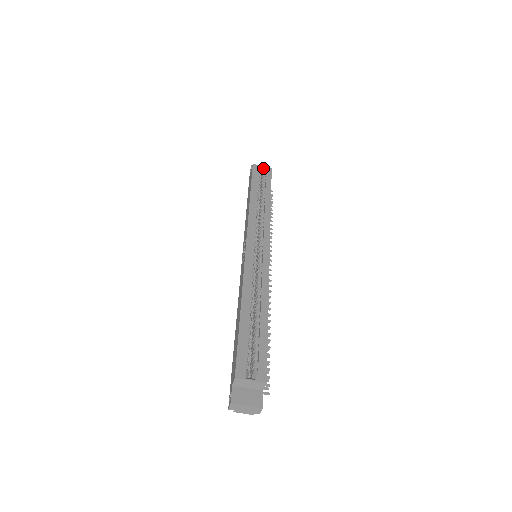
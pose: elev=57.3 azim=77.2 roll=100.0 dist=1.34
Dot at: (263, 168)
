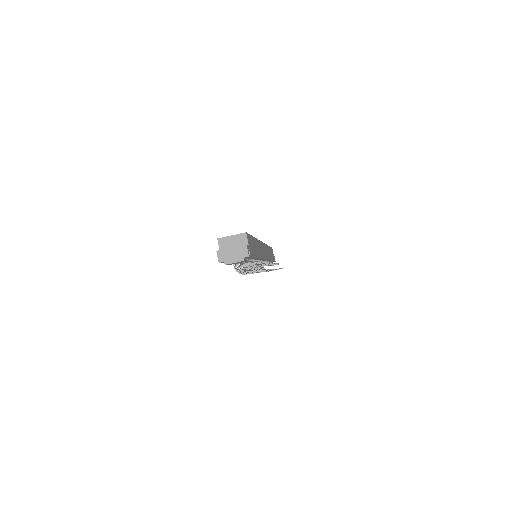
Dot at: occluded
